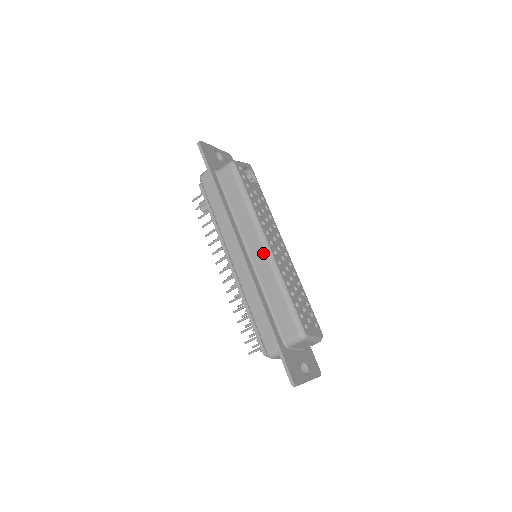
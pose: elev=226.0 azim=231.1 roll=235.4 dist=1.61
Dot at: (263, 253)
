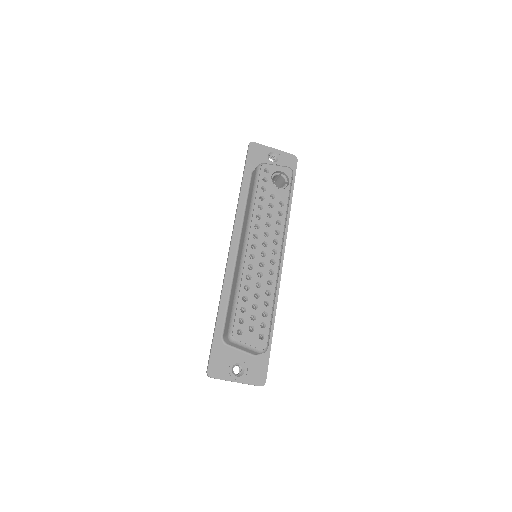
Dot at: (241, 254)
